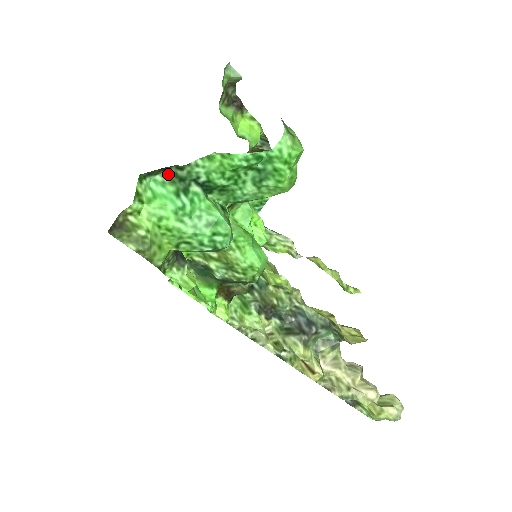
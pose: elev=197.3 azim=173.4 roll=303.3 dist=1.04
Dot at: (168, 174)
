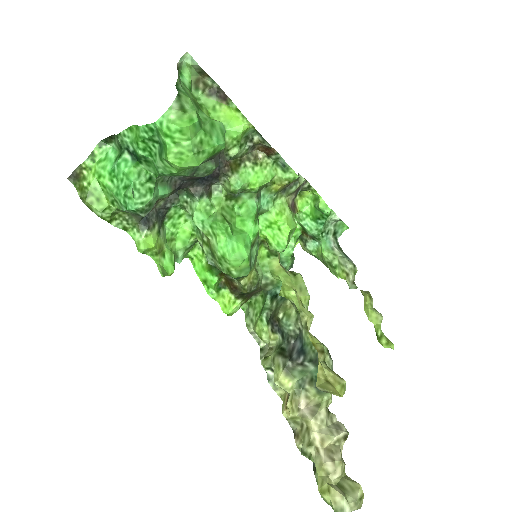
Dot at: (116, 142)
